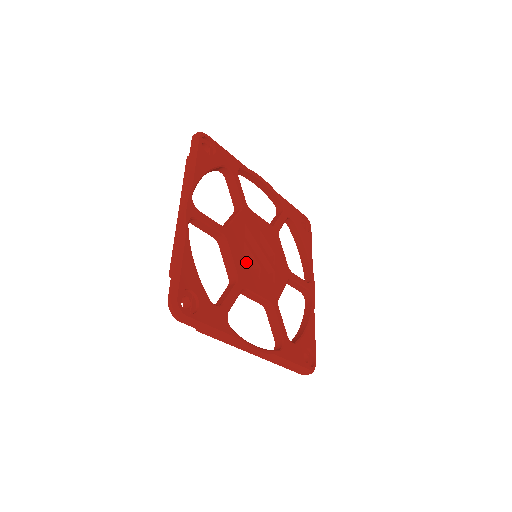
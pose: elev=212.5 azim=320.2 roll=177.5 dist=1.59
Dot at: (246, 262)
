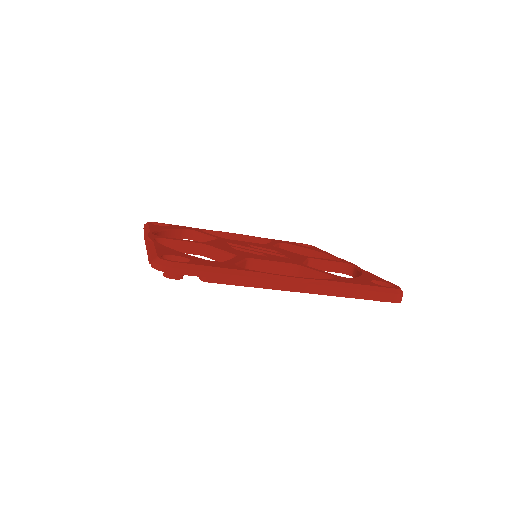
Dot at: (241, 252)
